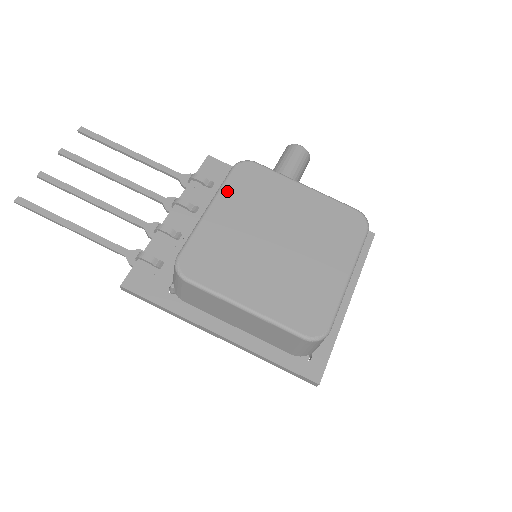
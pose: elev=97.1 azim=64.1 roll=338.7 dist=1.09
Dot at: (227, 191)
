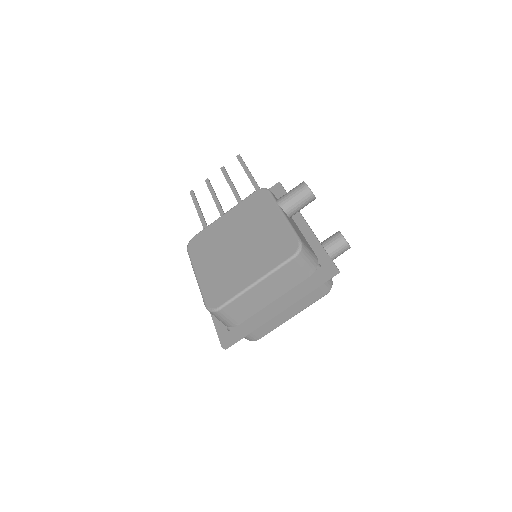
Dot at: (240, 206)
